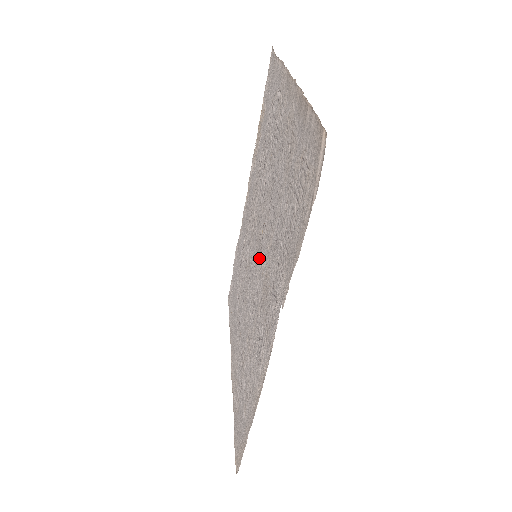
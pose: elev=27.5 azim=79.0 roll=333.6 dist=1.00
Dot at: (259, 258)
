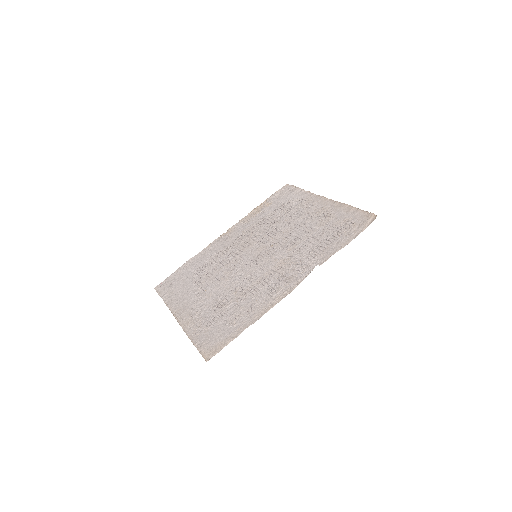
Dot at: (265, 256)
